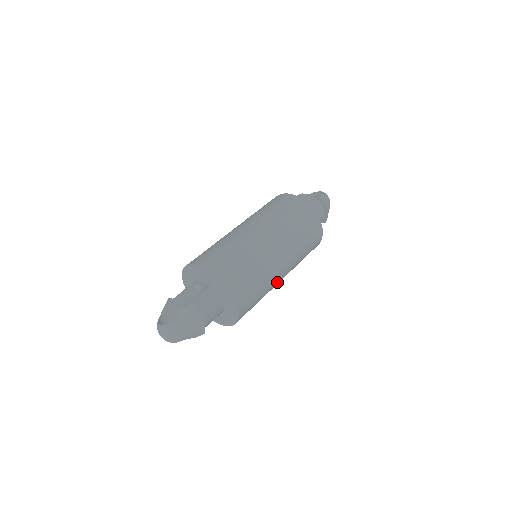
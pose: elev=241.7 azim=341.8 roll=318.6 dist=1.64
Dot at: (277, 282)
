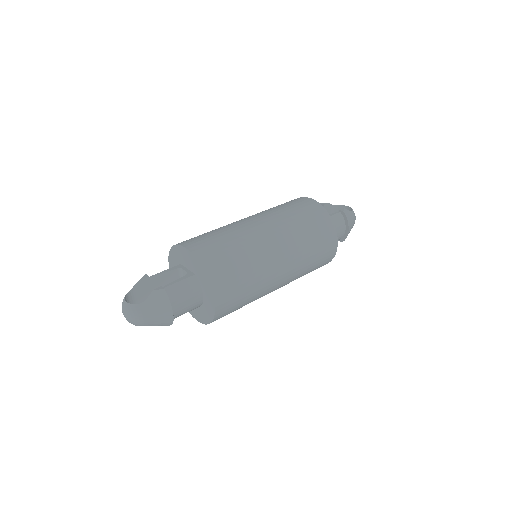
Dot at: (269, 292)
